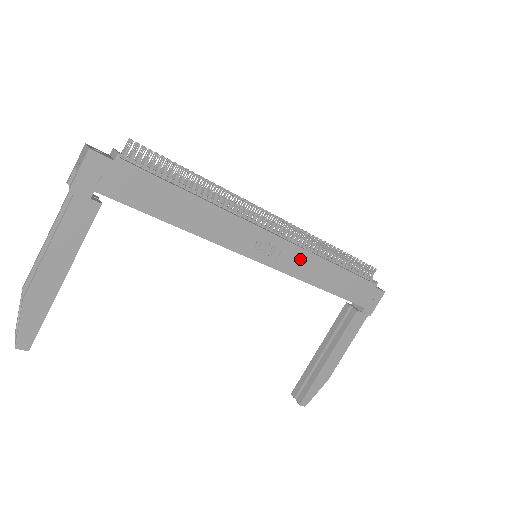
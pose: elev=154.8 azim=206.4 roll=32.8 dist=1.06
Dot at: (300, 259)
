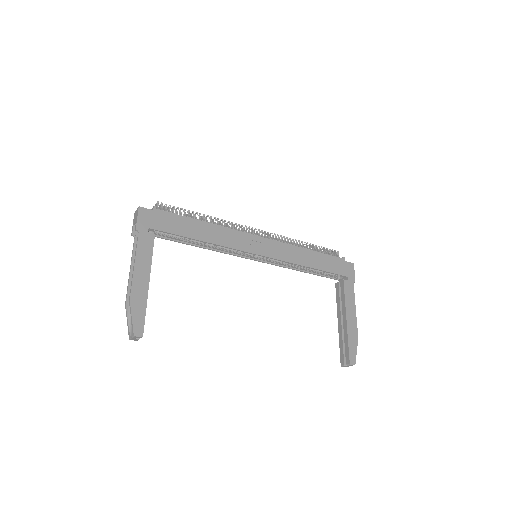
Dot at: (283, 249)
